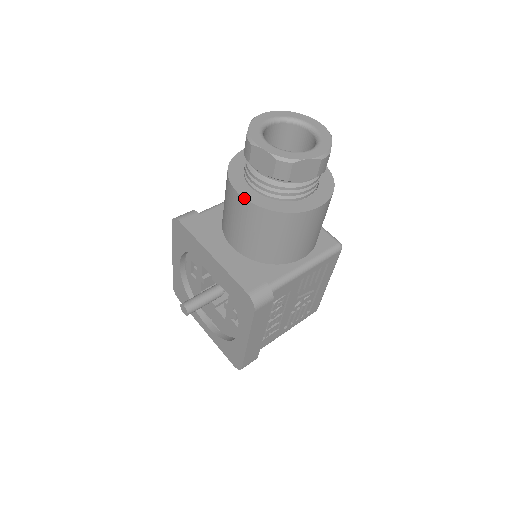
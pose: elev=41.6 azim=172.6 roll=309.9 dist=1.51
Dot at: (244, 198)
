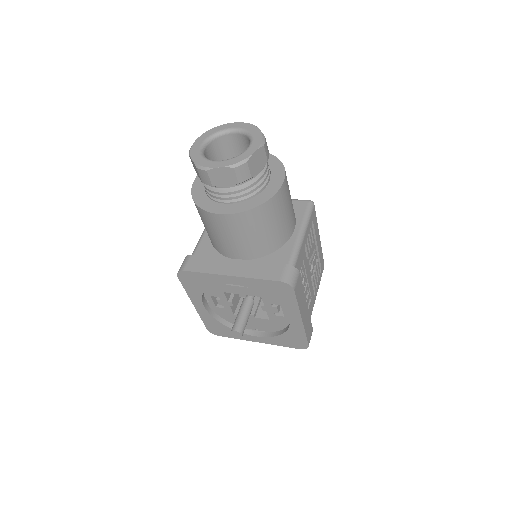
Dot at: (227, 214)
